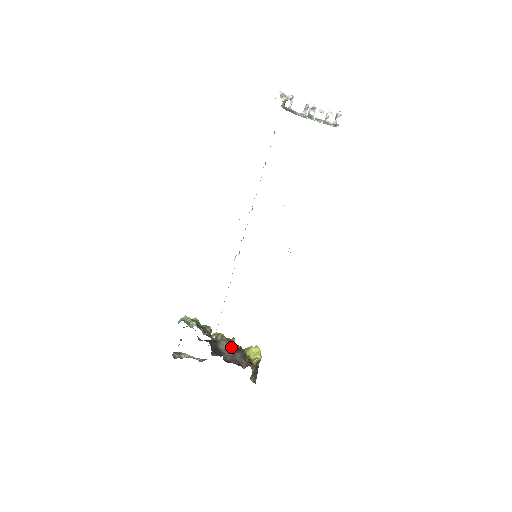
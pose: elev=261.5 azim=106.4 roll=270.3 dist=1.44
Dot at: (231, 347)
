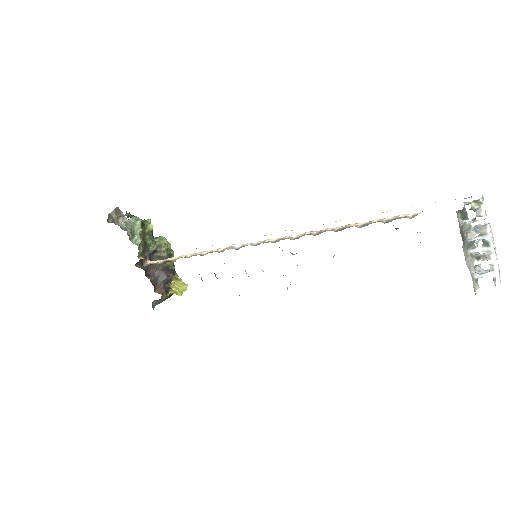
Dot at: (164, 266)
